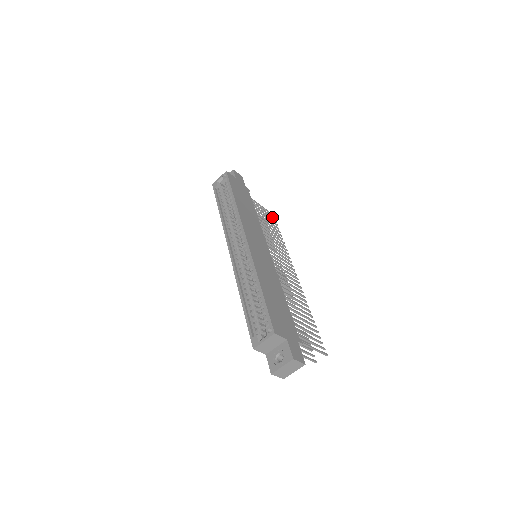
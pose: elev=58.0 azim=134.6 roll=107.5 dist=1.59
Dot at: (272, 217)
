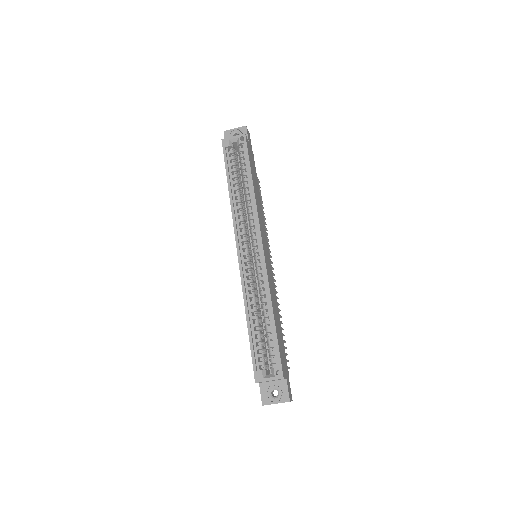
Dot at: (259, 186)
